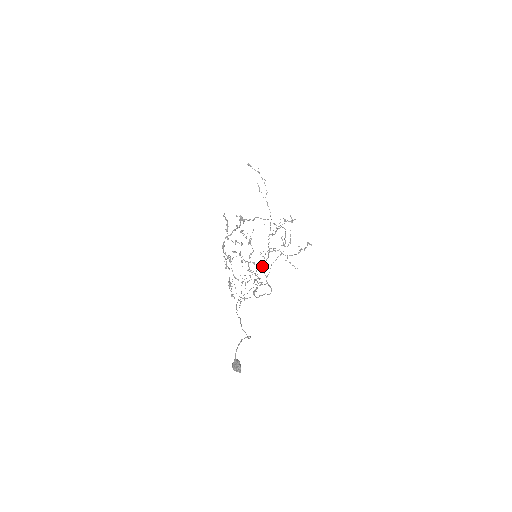
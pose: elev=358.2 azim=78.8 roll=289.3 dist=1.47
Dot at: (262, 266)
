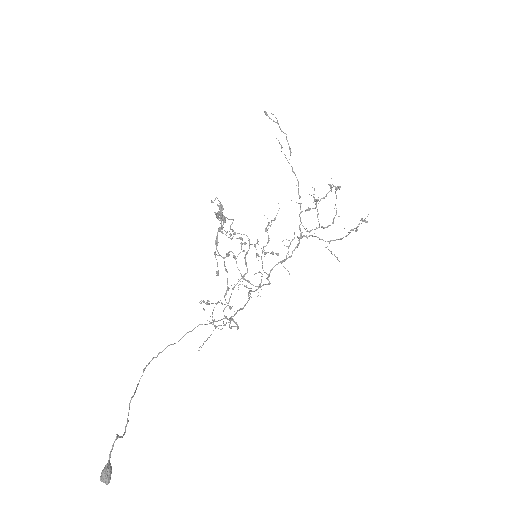
Dot at: (285, 260)
